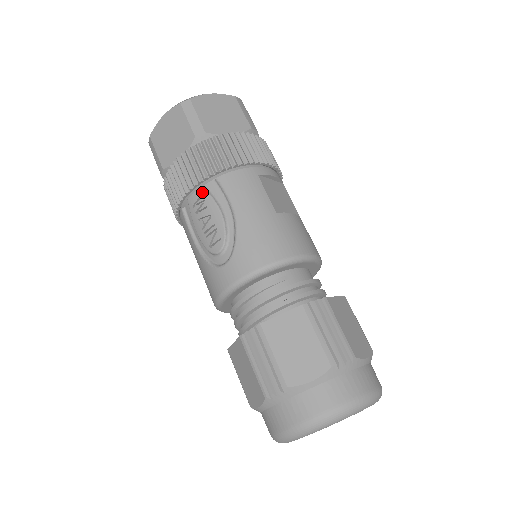
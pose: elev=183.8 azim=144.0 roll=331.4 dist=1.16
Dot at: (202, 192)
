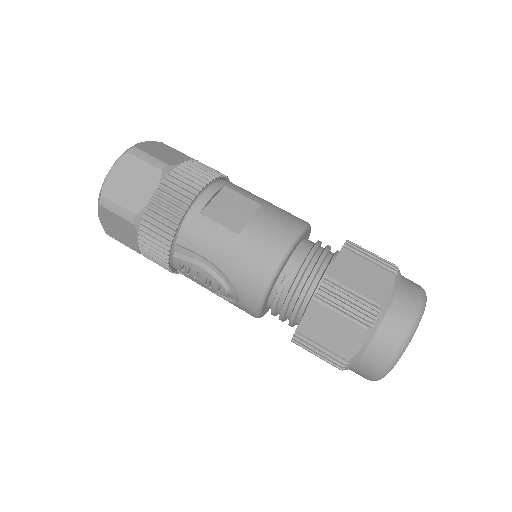
Dot at: (177, 260)
